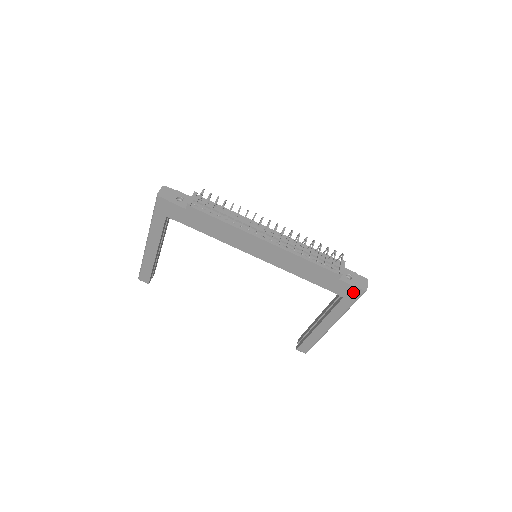
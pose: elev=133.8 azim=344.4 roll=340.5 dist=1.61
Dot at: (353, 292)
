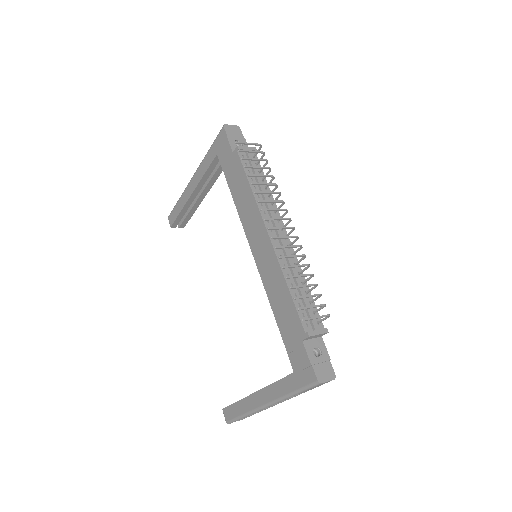
Dot at: (306, 373)
